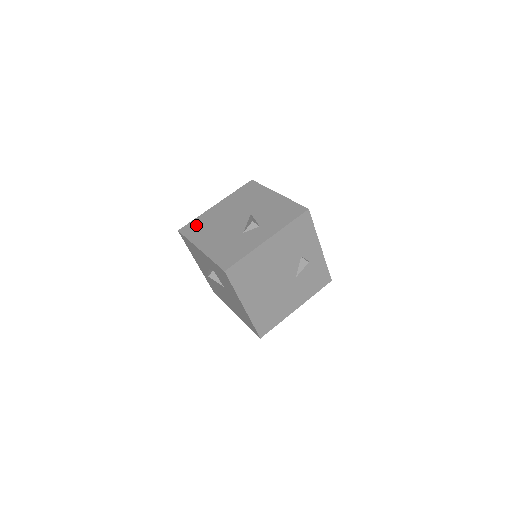
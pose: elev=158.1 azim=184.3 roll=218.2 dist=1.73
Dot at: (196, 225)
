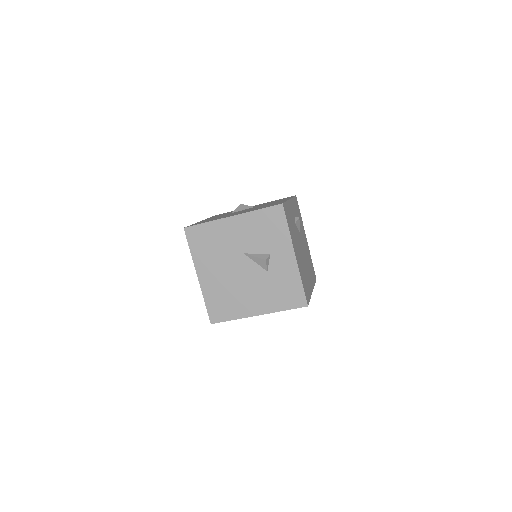
Dot at: (217, 306)
